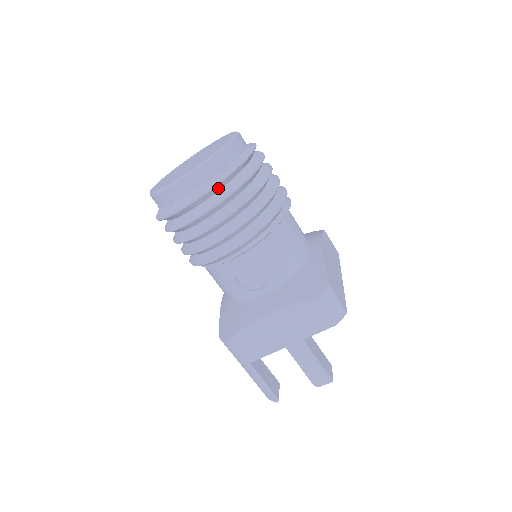
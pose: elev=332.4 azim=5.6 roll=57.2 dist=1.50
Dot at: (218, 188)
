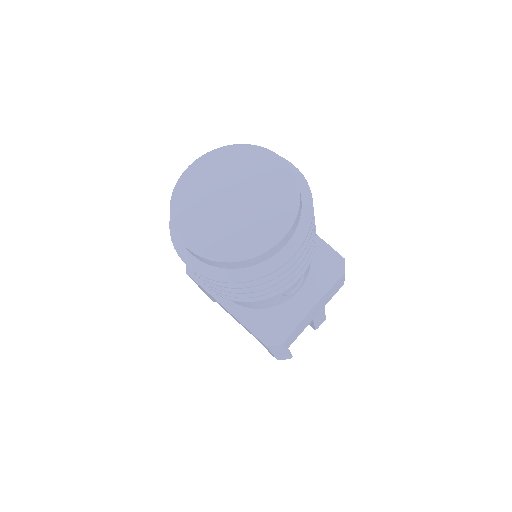
Dot at: occluded
